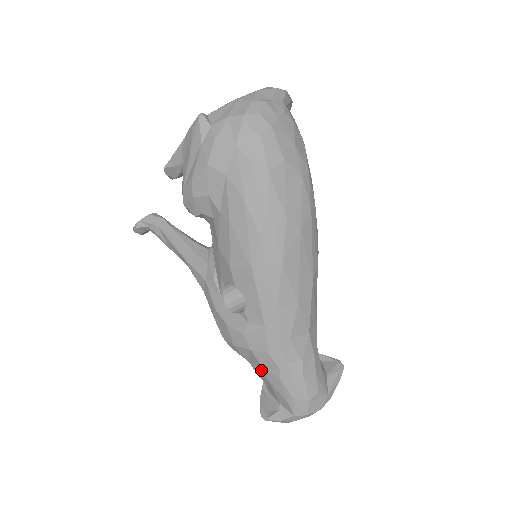
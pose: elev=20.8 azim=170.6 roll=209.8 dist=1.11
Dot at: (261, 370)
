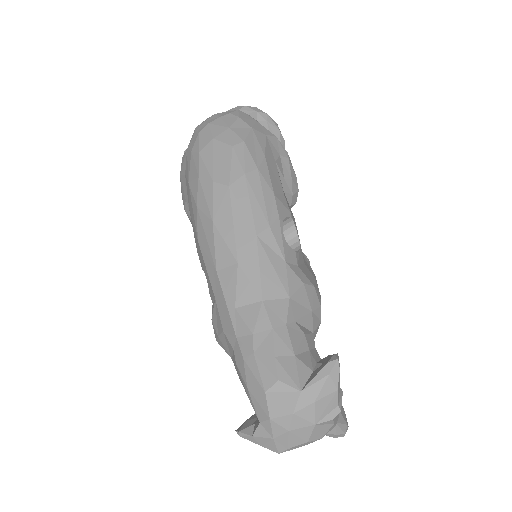
Dot at: occluded
